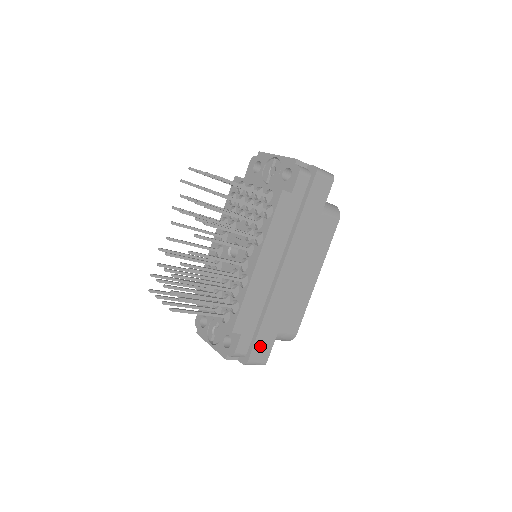
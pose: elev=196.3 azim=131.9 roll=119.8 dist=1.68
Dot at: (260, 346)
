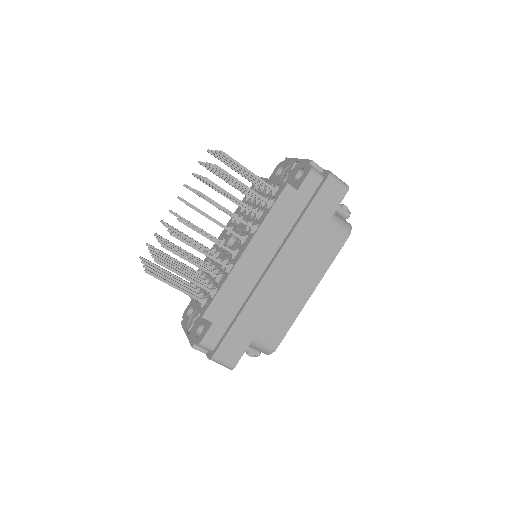
Dot at: (231, 344)
